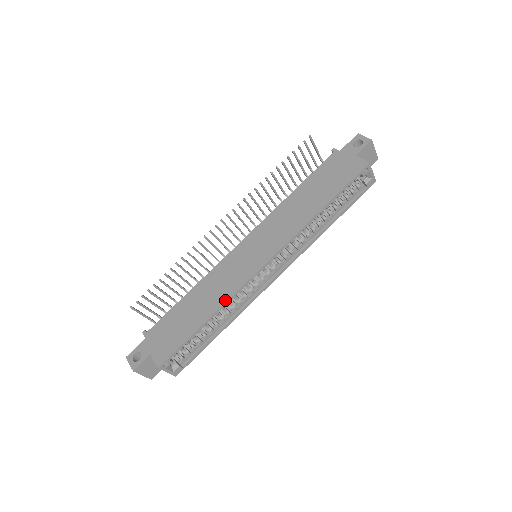
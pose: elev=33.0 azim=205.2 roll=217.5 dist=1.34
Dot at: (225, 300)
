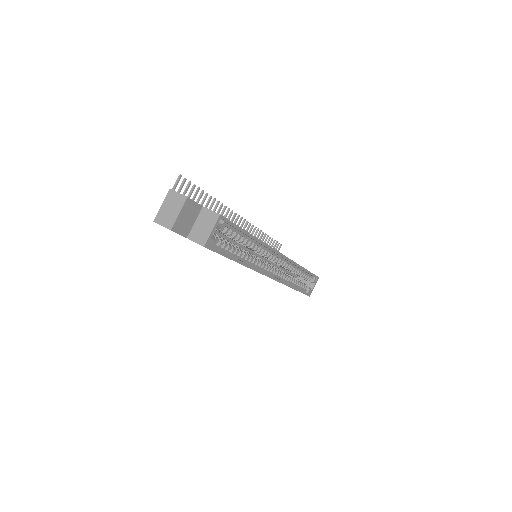
Dot at: (262, 241)
